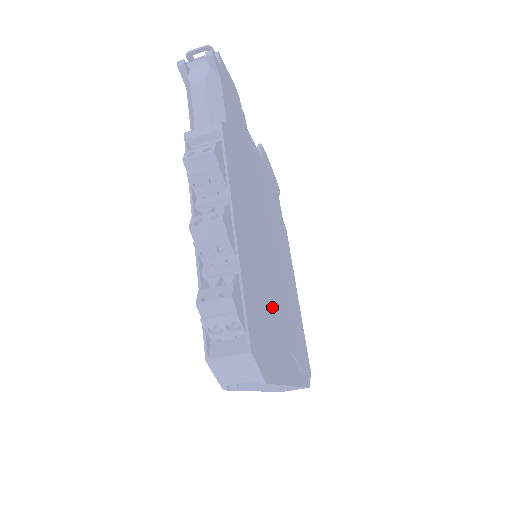
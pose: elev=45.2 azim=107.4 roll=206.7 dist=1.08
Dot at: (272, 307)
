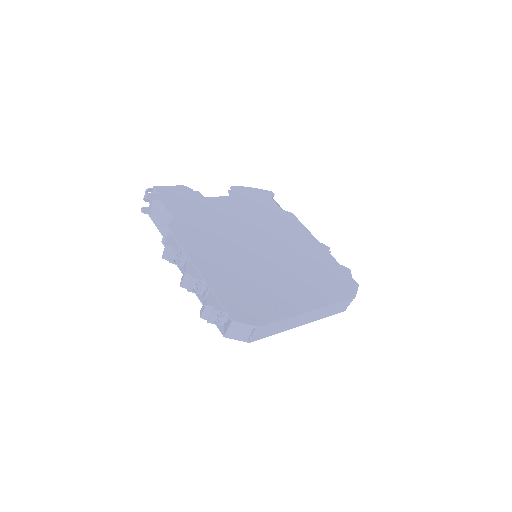
Dot at: (265, 281)
